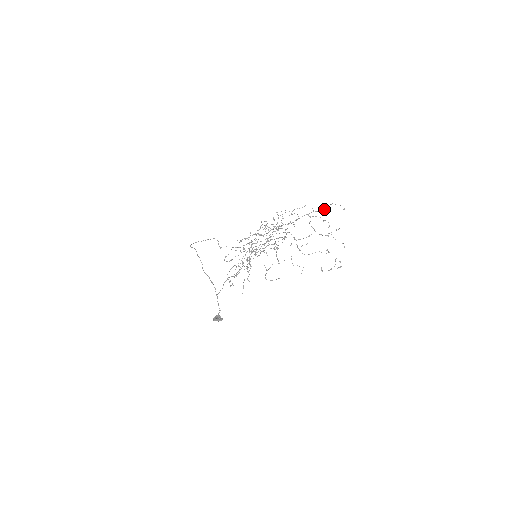
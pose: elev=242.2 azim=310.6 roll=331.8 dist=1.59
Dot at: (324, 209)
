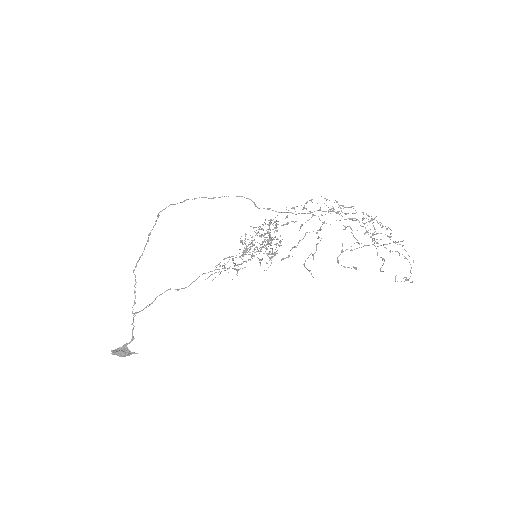
Dot at: (372, 218)
